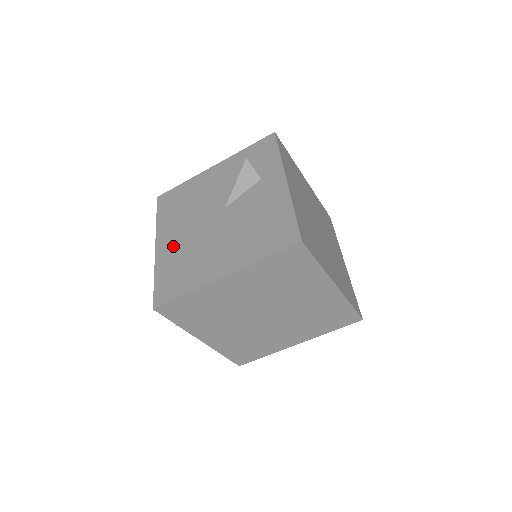
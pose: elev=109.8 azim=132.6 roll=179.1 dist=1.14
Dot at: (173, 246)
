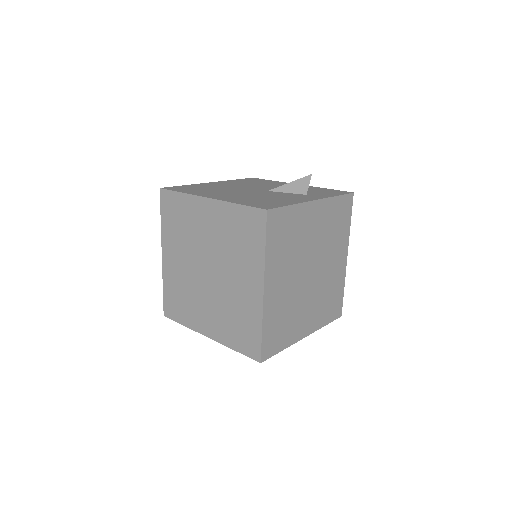
Dot at: (217, 185)
